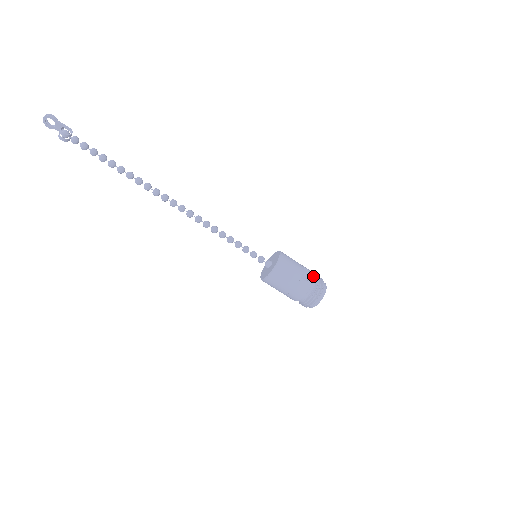
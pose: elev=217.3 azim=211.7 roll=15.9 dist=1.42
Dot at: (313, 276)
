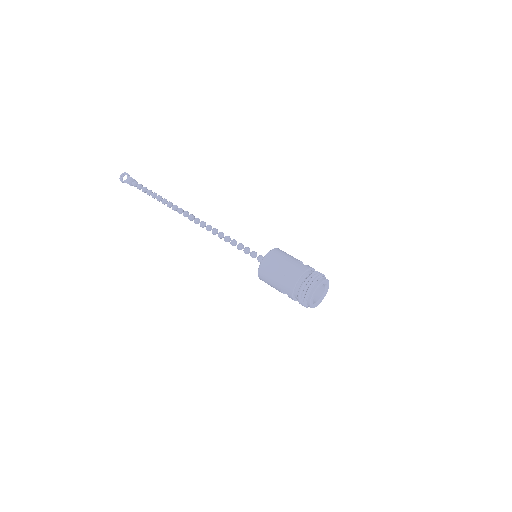
Dot at: (313, 268)
